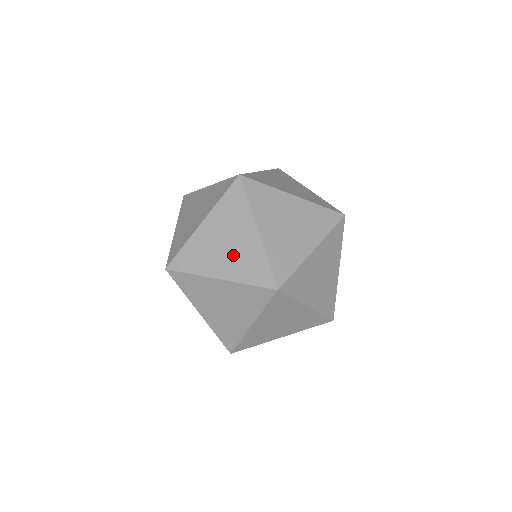
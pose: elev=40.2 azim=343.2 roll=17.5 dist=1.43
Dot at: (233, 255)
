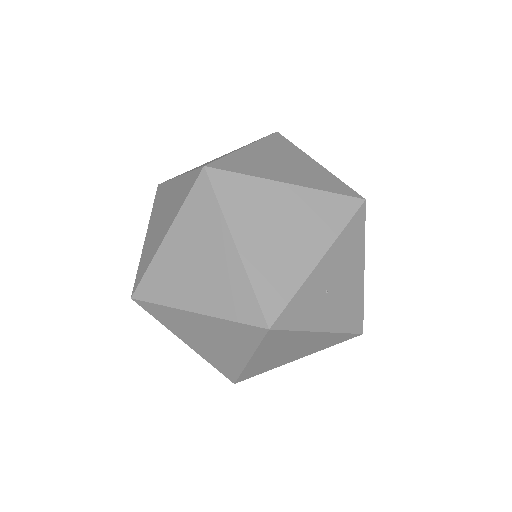
Dot at: (168, 211)
